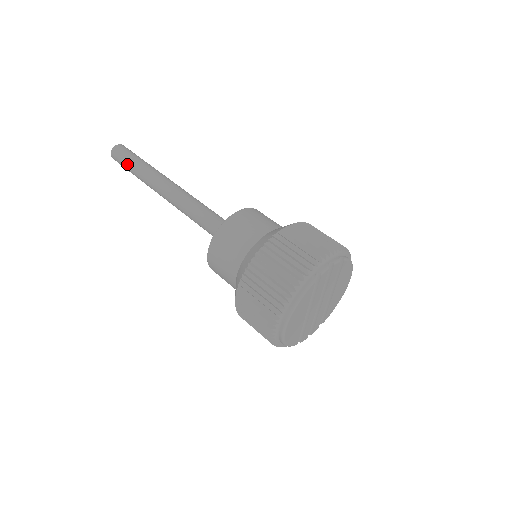
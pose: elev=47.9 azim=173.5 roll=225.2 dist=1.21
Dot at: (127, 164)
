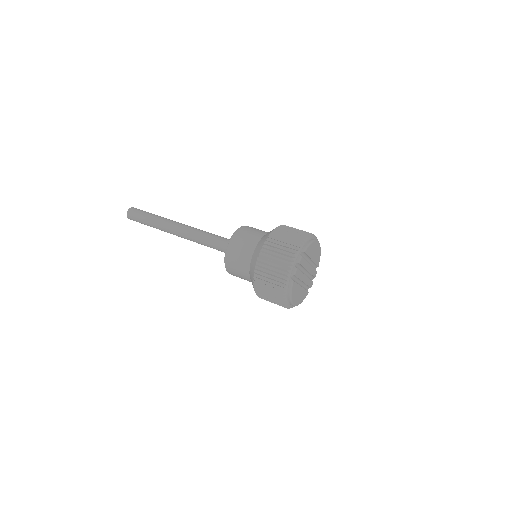
Dot at: occluded
